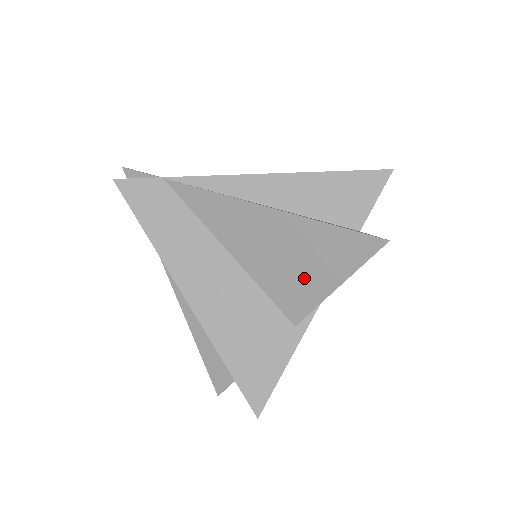
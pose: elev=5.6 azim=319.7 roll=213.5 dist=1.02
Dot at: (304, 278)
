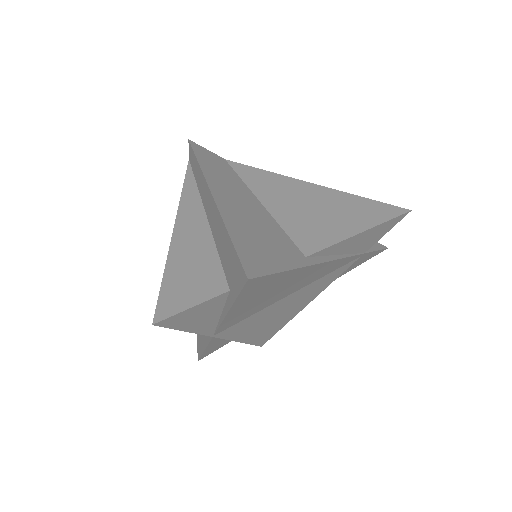
Dot at: (329, 224)
